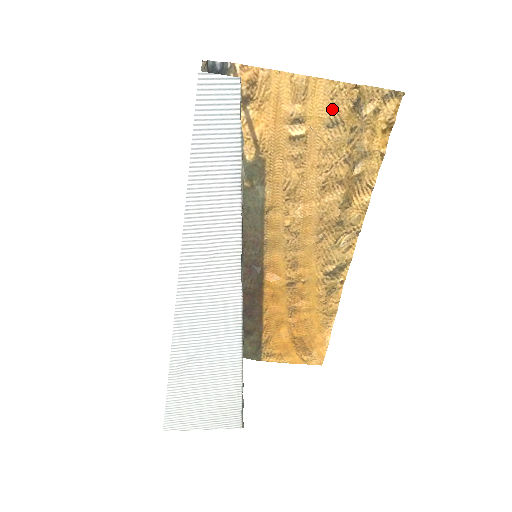
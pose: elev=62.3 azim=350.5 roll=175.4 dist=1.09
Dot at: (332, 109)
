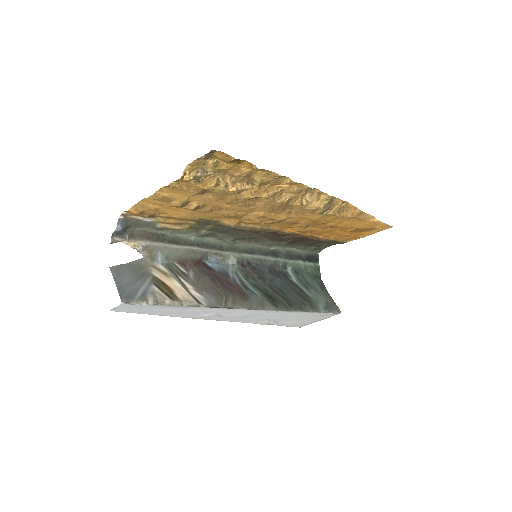
Dot at: (190, 191)
